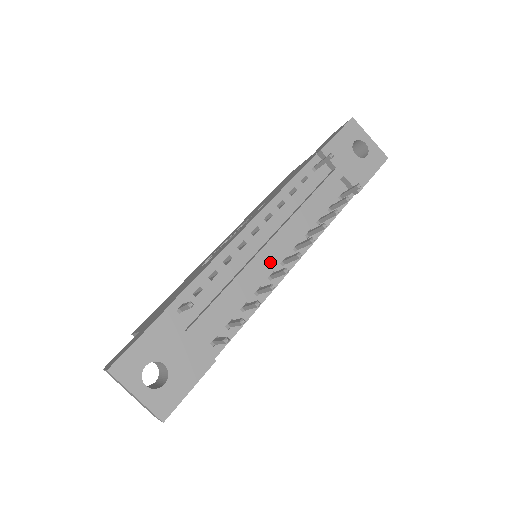
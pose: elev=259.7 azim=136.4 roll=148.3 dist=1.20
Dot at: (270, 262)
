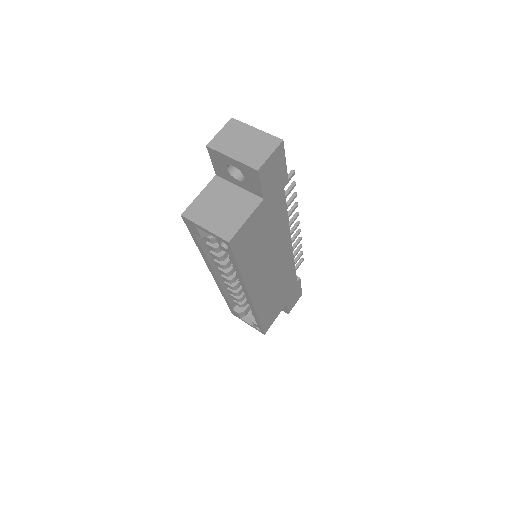
Dot at: occluded
